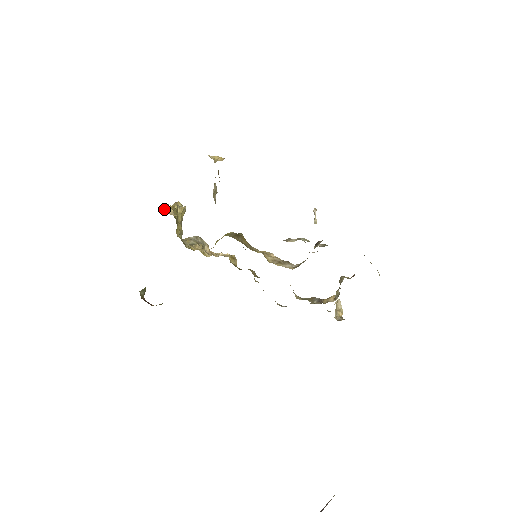
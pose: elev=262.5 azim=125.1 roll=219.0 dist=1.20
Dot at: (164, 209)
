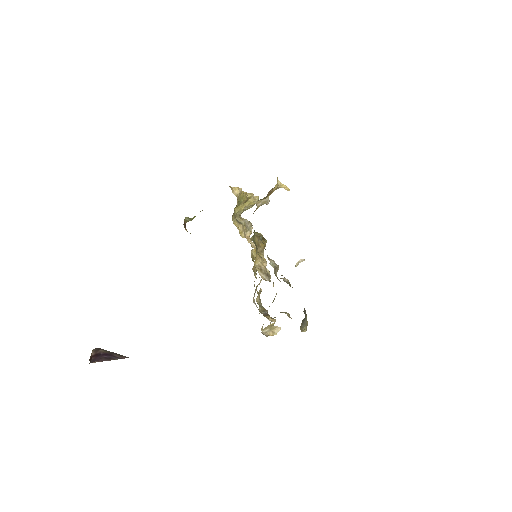
Dot at: (234, 188)
